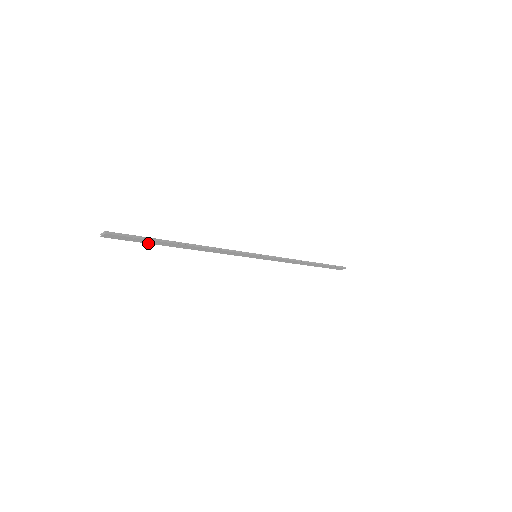
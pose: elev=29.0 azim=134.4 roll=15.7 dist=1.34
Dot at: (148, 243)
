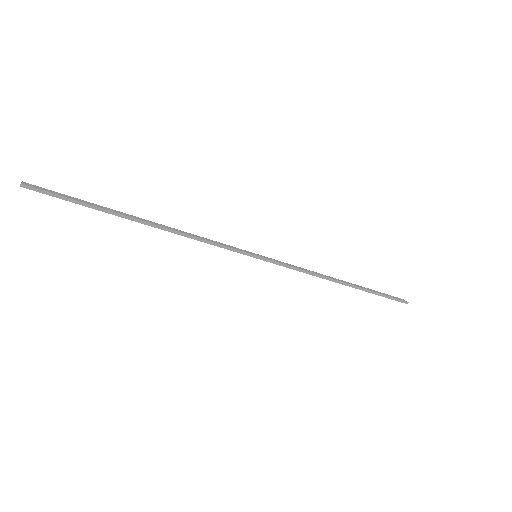
Dot at: (90, 205)
